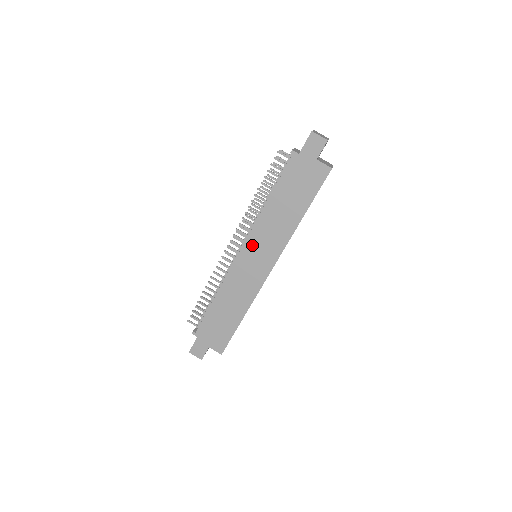
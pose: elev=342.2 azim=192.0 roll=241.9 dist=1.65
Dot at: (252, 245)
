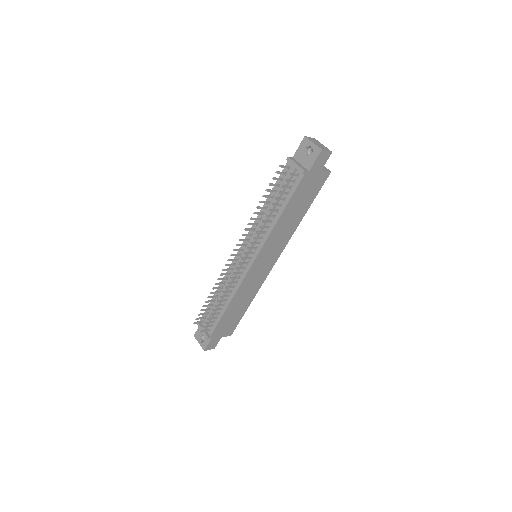
Dot at: (263, 254)
